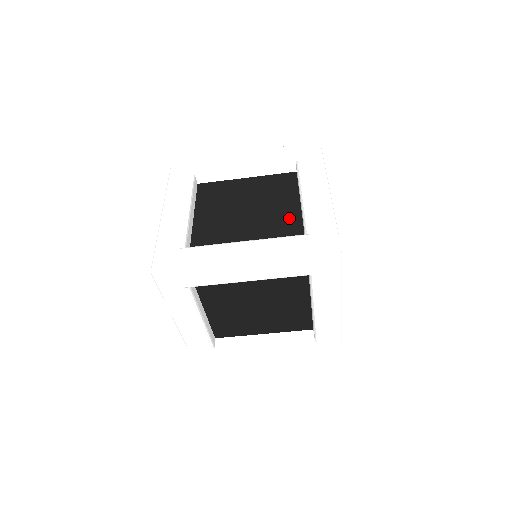
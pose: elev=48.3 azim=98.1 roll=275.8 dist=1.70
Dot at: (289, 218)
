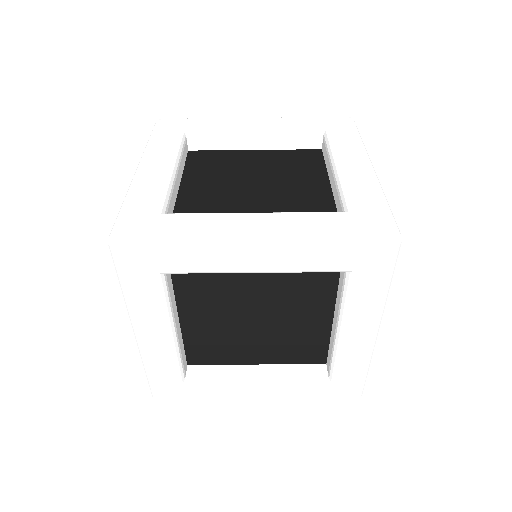
Dot at: (315, 197)
